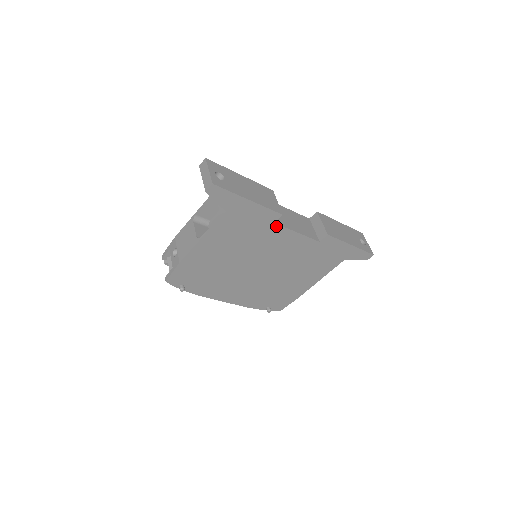
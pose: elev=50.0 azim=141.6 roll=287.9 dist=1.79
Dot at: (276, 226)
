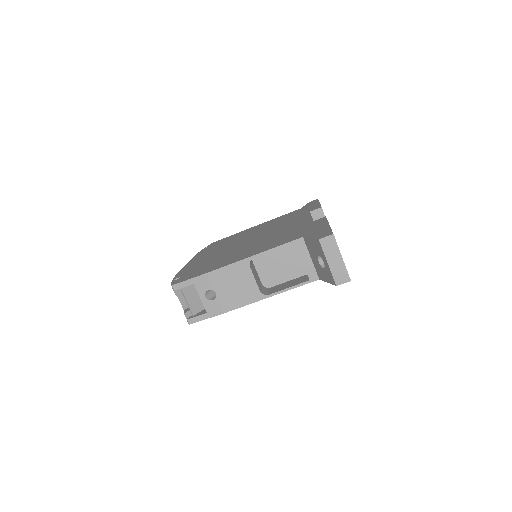
Dot at: occluded
